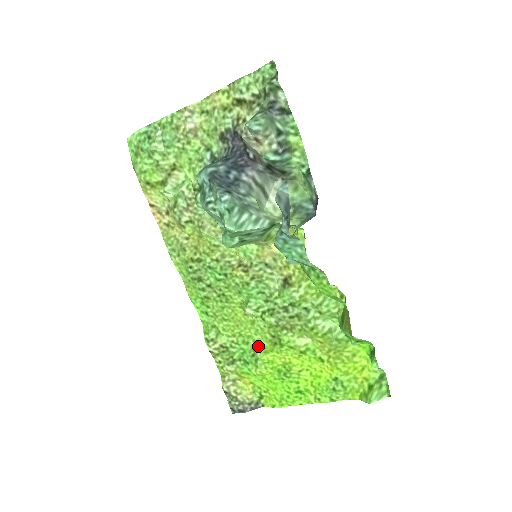
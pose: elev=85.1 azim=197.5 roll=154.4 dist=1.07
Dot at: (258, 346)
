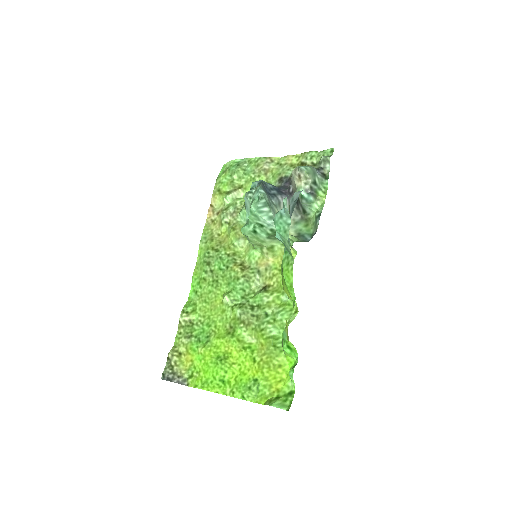
Dot at: (216, 331)
